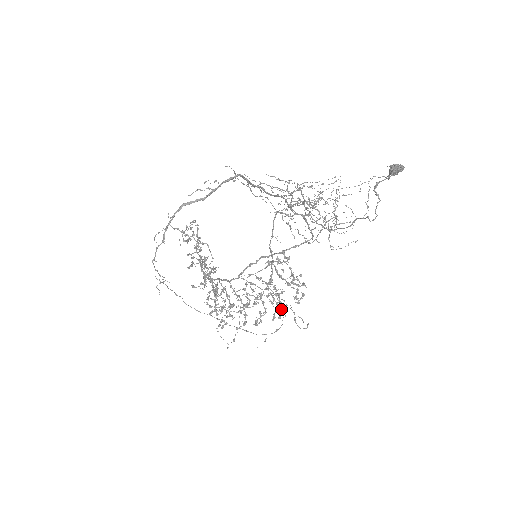
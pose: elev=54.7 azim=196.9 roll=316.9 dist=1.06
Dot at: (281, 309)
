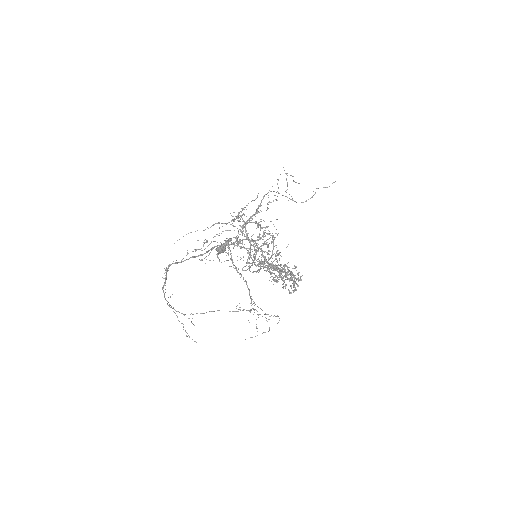
Dot at: (300, 278)
